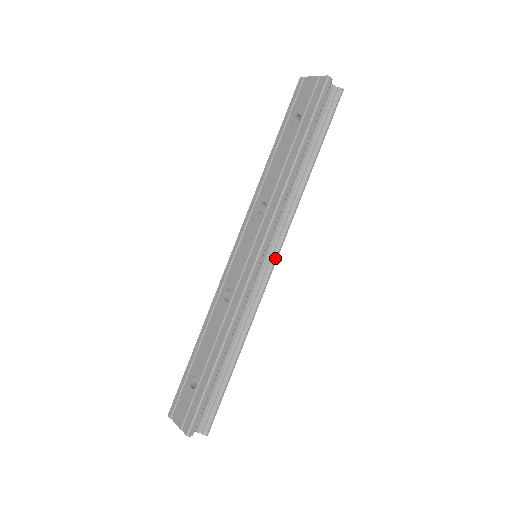
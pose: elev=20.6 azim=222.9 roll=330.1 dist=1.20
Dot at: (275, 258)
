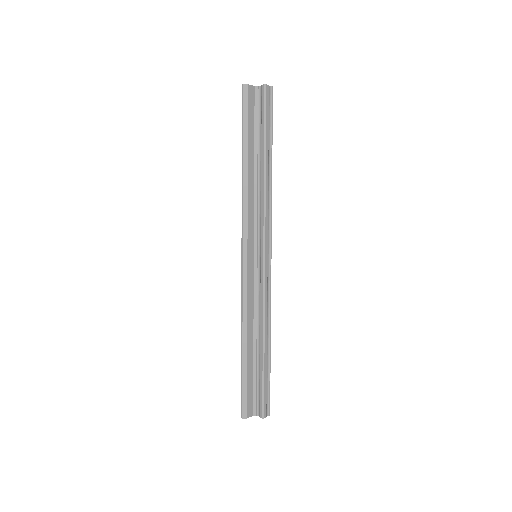
Dot at: (263, 253)
